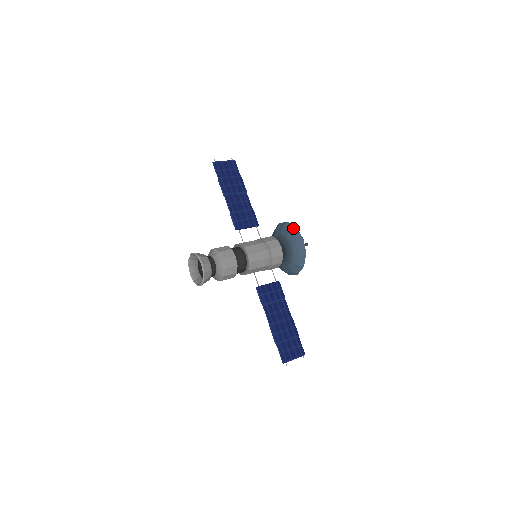
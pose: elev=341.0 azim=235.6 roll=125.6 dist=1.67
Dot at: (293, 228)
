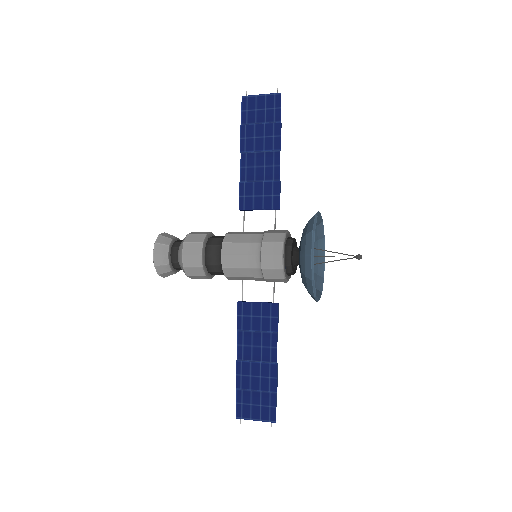
Dot at: (309, 230)
